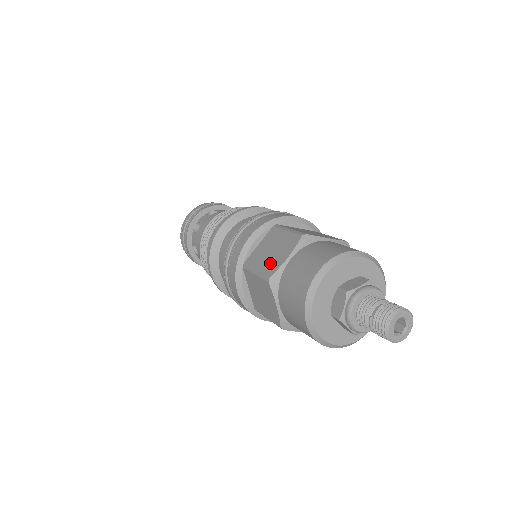
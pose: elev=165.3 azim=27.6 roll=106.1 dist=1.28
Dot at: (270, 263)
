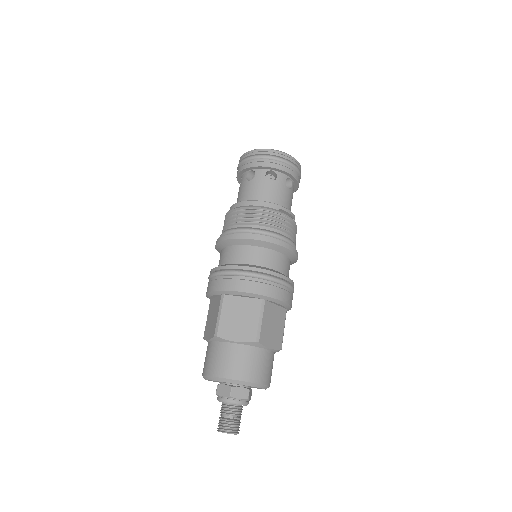
Dot at: (207, 327)
